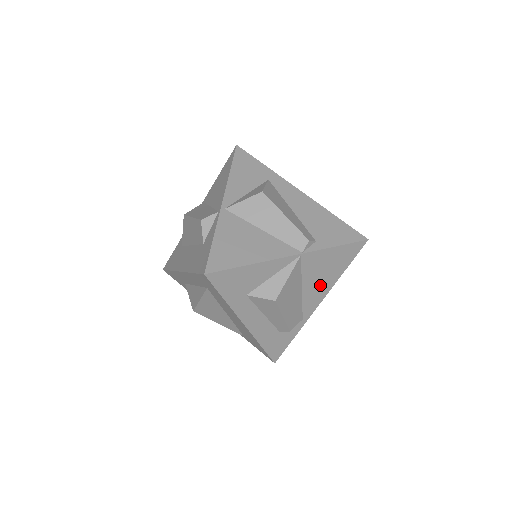
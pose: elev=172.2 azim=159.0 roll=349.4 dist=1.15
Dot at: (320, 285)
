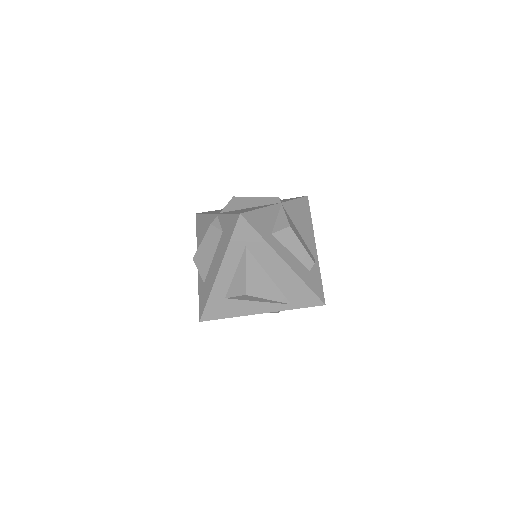
Dot at: (306, 230)
